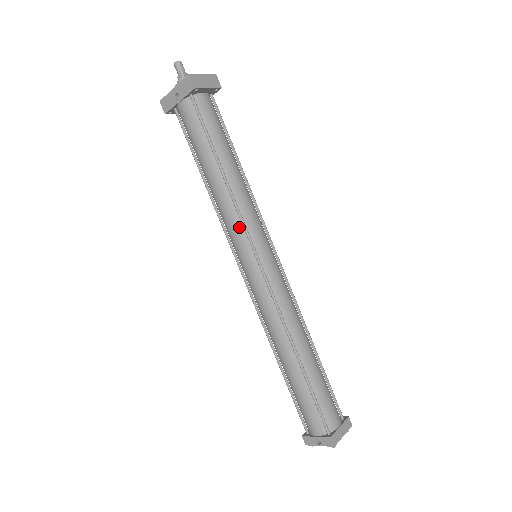
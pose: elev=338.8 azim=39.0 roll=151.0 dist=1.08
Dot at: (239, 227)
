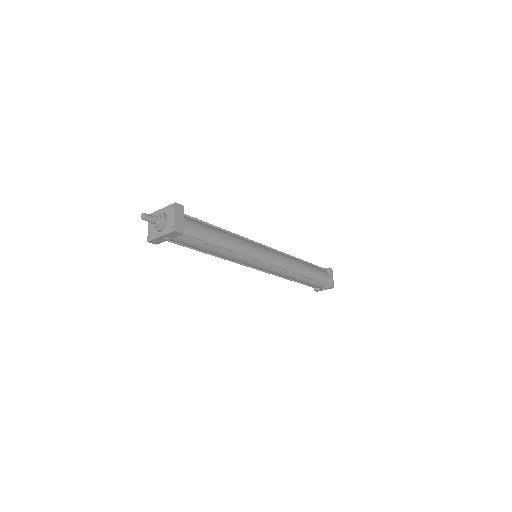
Dot at: (246, 260)
